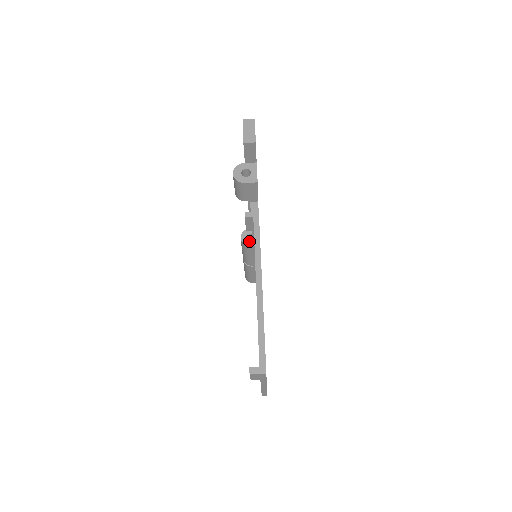
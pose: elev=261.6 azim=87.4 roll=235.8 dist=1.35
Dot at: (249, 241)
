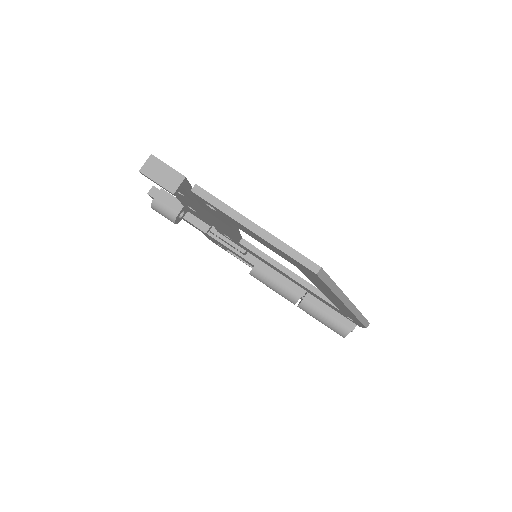
Dot at: (254, 266)
